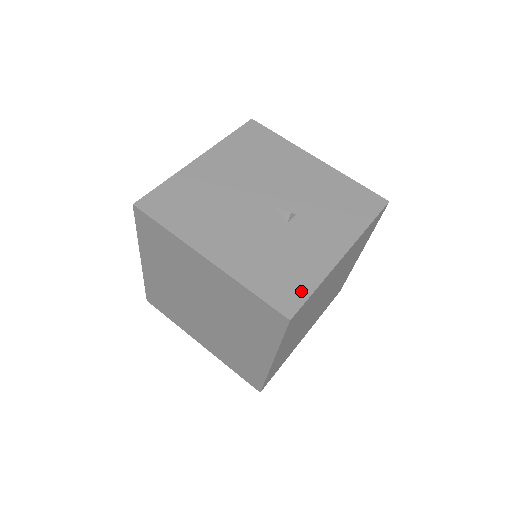
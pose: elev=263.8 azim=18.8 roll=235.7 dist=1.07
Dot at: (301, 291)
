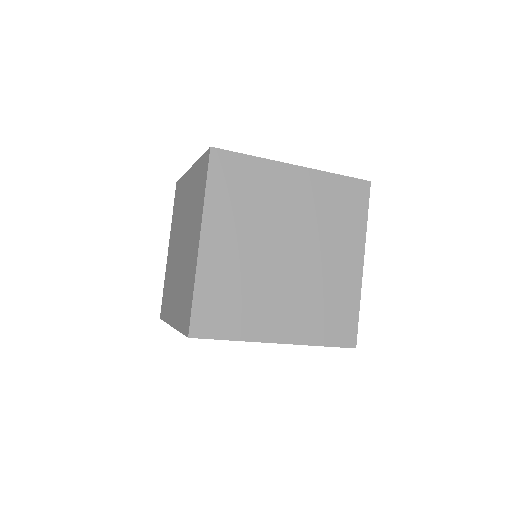
Dot at: (237, 155)
